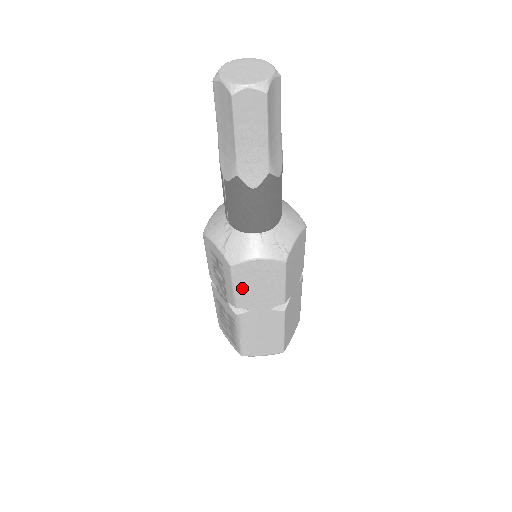
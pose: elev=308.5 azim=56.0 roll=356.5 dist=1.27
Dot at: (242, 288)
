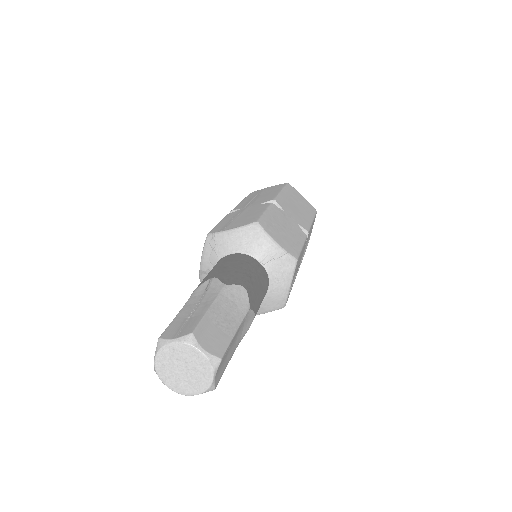
Dot at: occluded
